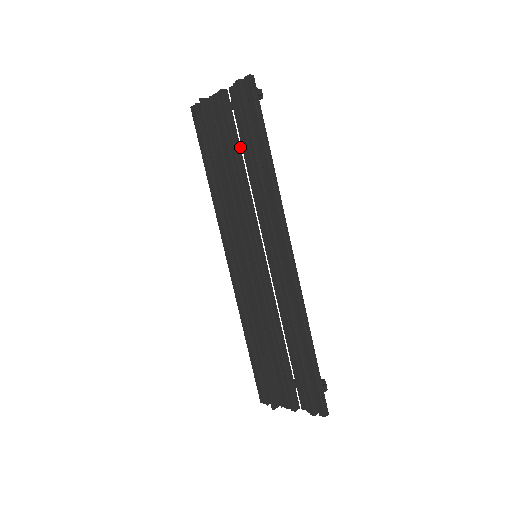
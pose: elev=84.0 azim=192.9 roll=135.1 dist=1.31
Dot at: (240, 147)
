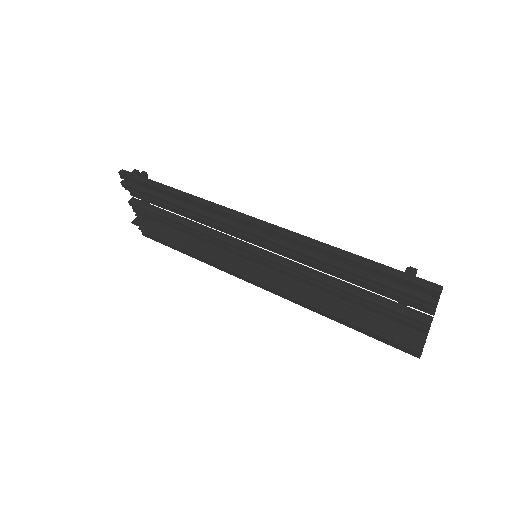
Dot at: (170, 213)
